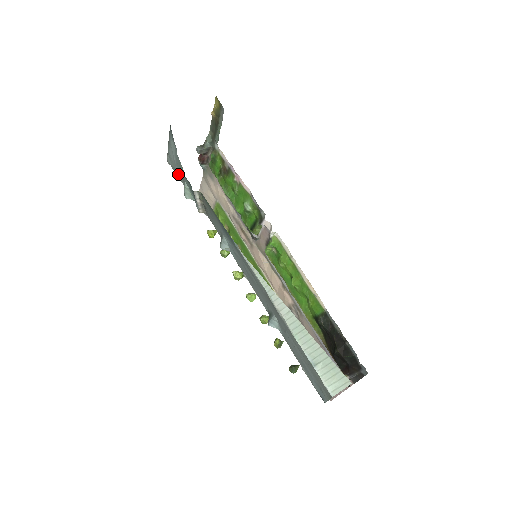
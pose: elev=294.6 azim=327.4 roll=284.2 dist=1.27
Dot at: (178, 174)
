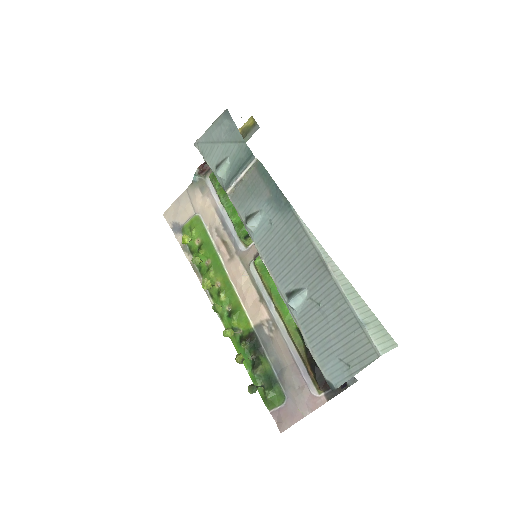
Dot at: (214, 153)
